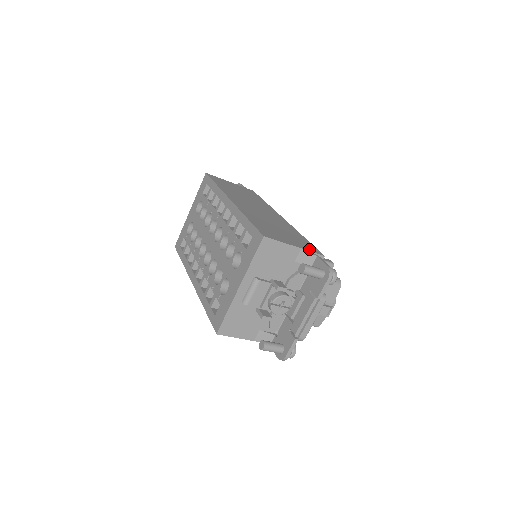
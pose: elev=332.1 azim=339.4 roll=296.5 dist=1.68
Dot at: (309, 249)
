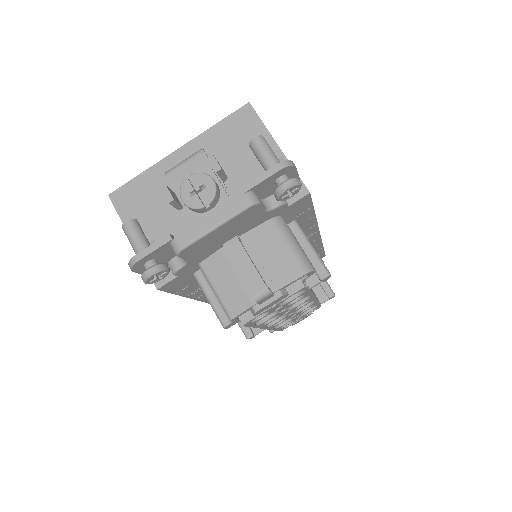
Dot at: occluded
